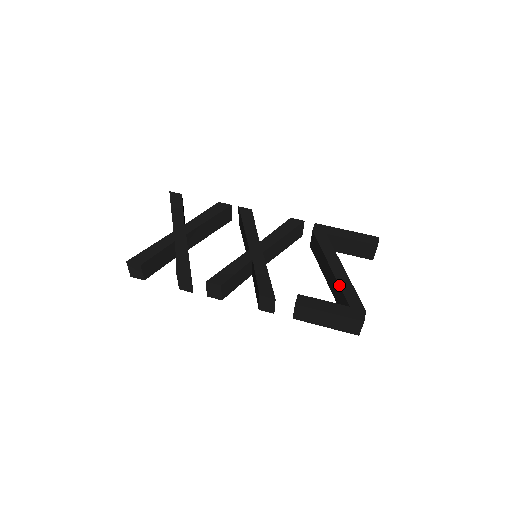
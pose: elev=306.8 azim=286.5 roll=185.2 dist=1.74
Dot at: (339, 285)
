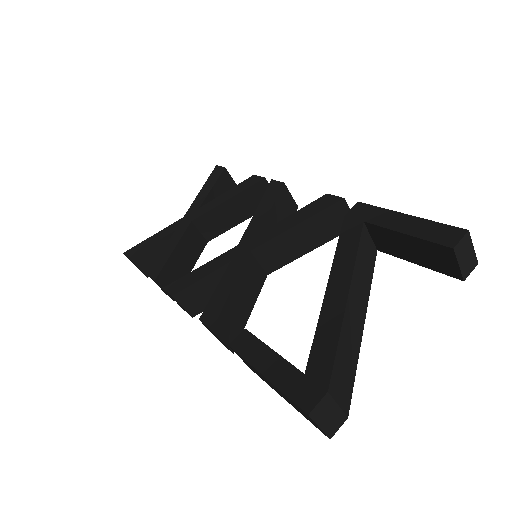
Dot at: occluded
